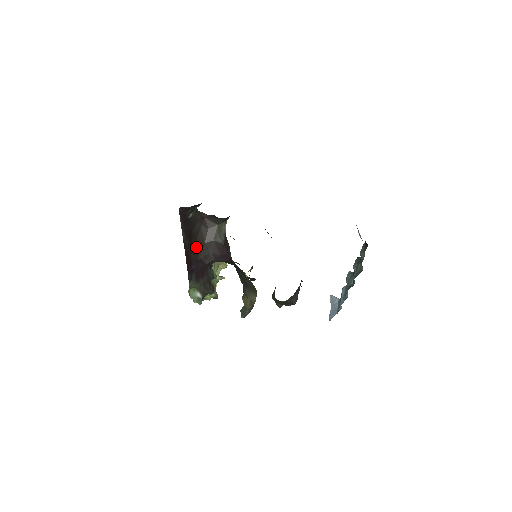
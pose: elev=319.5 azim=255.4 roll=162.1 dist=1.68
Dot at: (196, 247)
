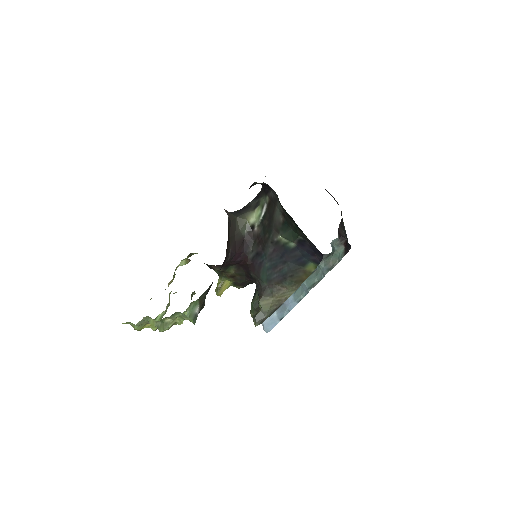
Dot at: occluded
